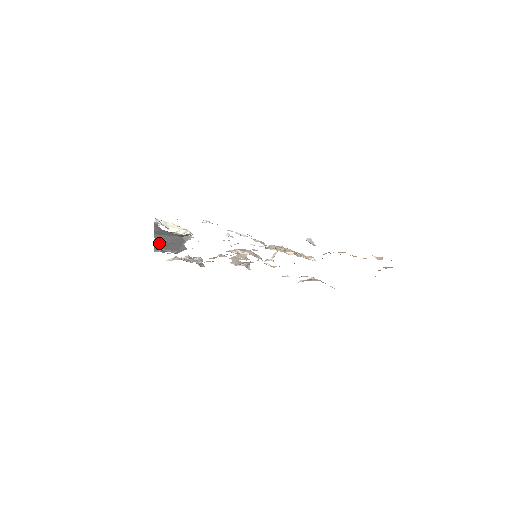
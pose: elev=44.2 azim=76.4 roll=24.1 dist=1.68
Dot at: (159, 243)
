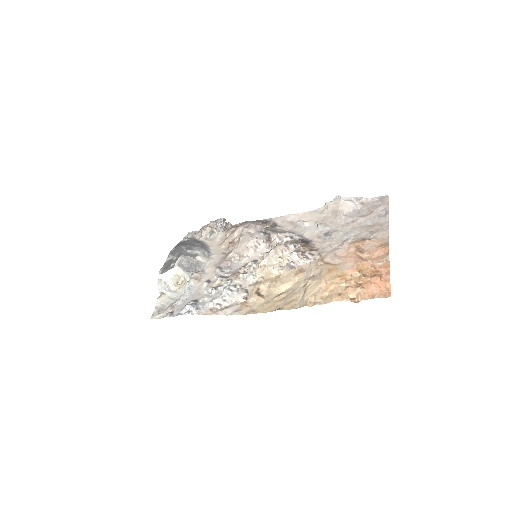
Dot at: occluded
